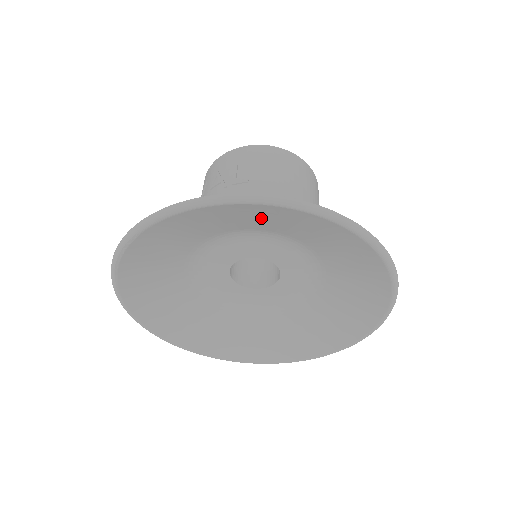
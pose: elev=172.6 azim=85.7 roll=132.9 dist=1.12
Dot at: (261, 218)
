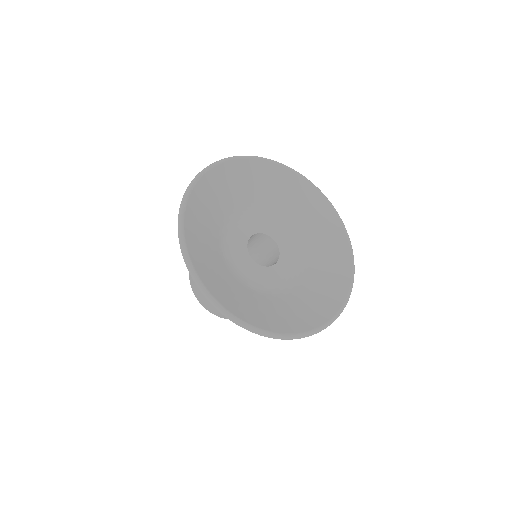
Dot at: (274, 185)
